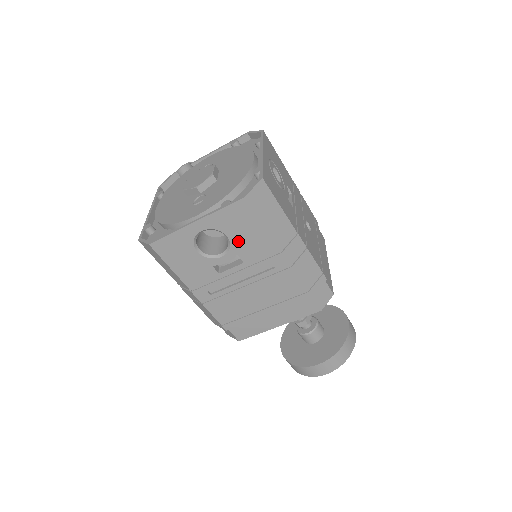
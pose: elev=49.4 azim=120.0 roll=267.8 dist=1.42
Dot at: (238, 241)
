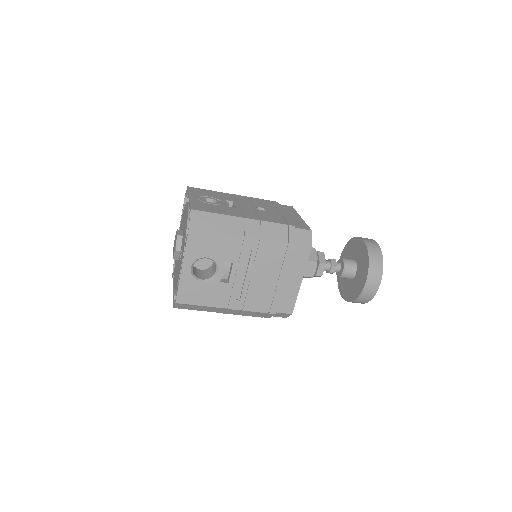
Dot at: (215, 254)
